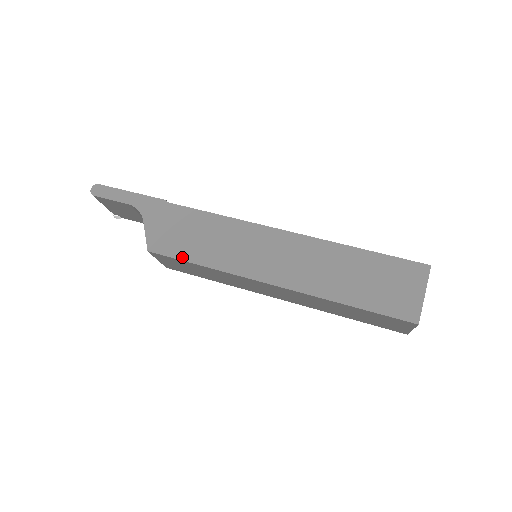
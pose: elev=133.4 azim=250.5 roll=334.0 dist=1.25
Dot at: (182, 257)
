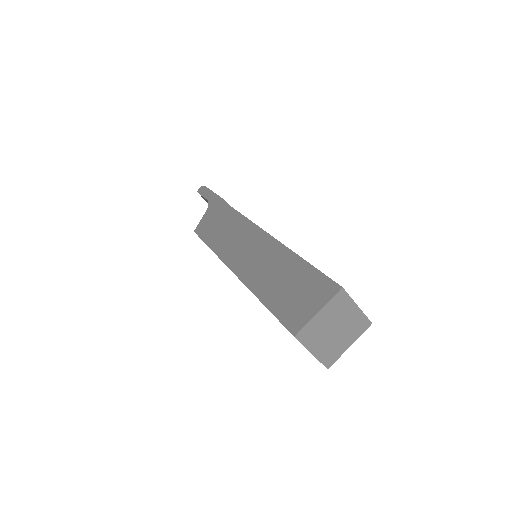
Dot at: (205, 239)
